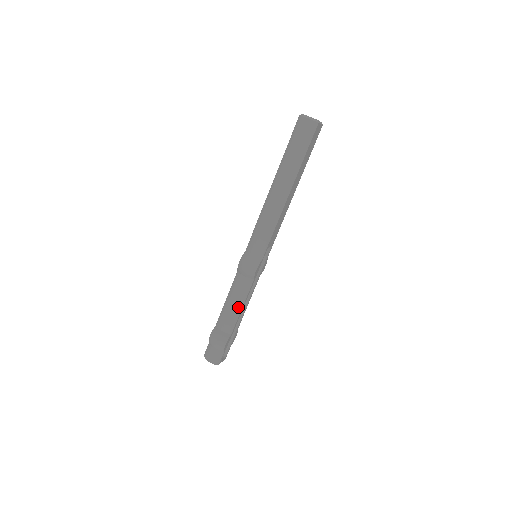
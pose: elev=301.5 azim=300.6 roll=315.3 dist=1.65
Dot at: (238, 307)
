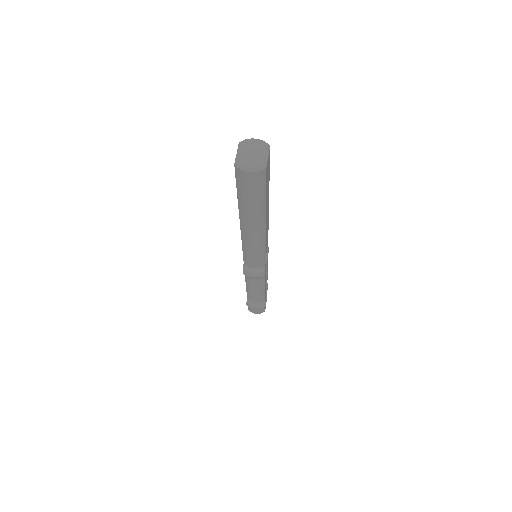
Dot at: (261, 290)
